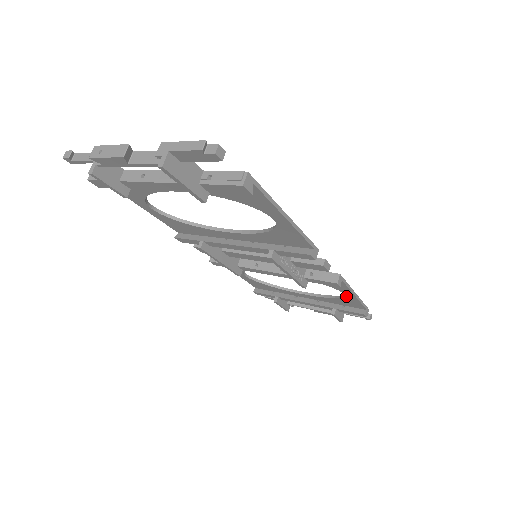
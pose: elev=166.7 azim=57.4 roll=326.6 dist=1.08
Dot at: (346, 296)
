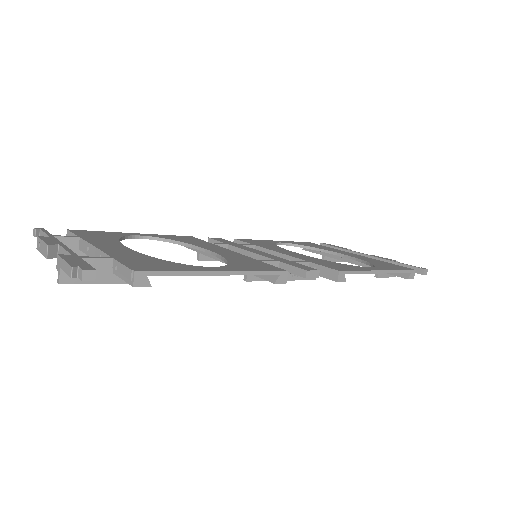
Dot at: occluded
